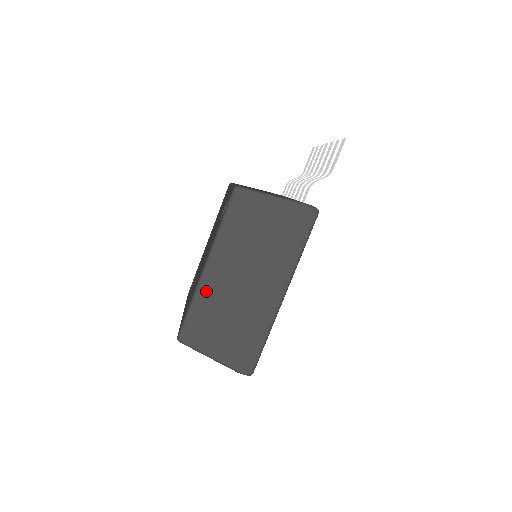
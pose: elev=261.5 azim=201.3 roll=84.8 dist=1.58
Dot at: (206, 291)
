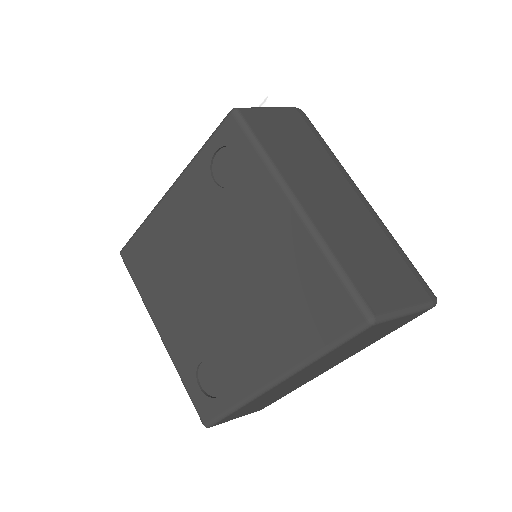
Dot at: (328, 233)
